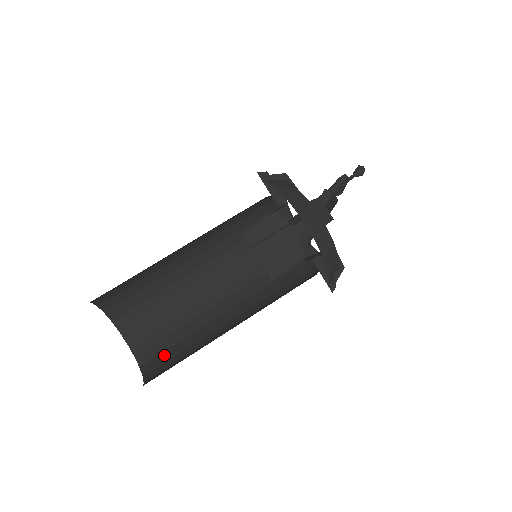
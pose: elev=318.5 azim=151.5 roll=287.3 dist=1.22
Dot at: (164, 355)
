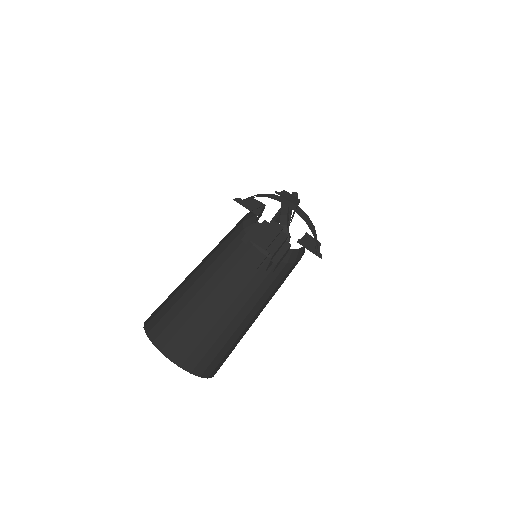
Dot at: (217, 358)
